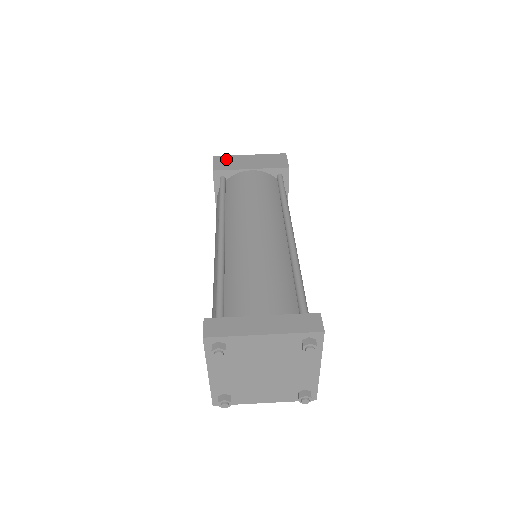
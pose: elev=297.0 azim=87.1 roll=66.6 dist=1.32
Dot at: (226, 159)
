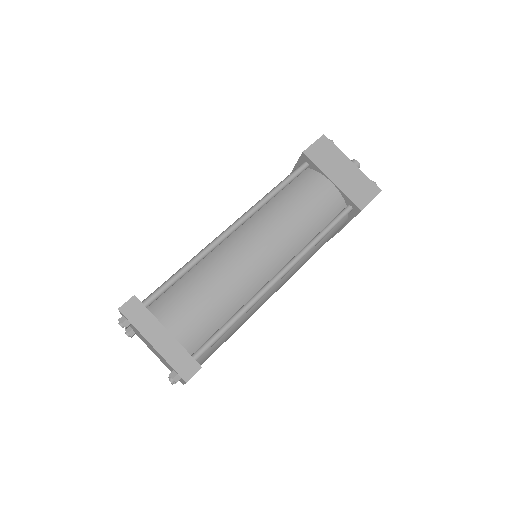
Dot at: (328, 148)
